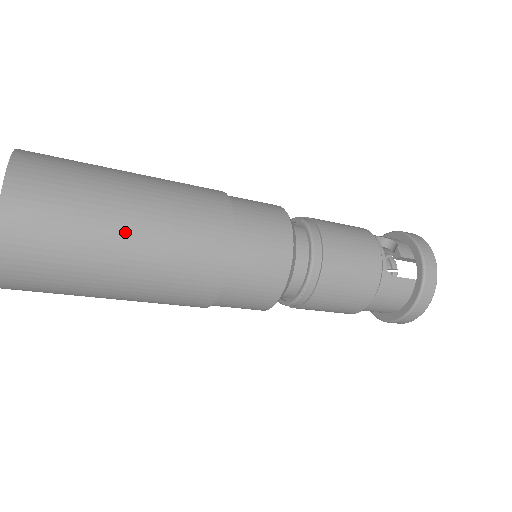
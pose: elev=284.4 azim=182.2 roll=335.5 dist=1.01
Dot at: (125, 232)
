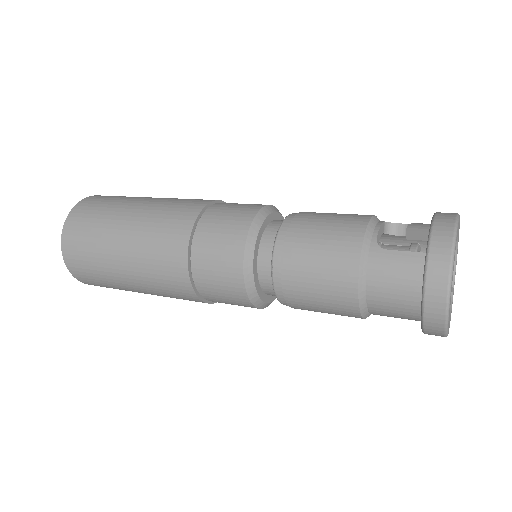
Dot at: (124, 221)
